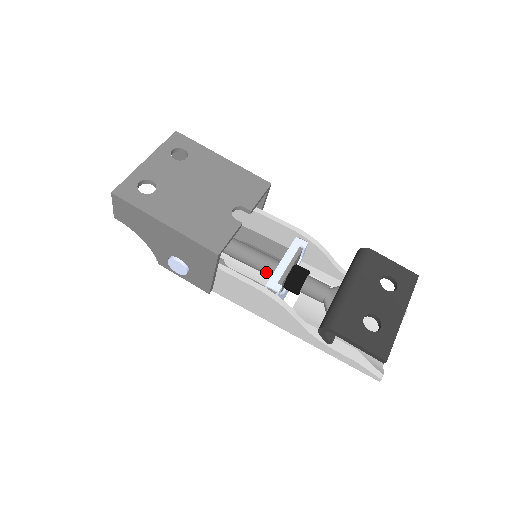
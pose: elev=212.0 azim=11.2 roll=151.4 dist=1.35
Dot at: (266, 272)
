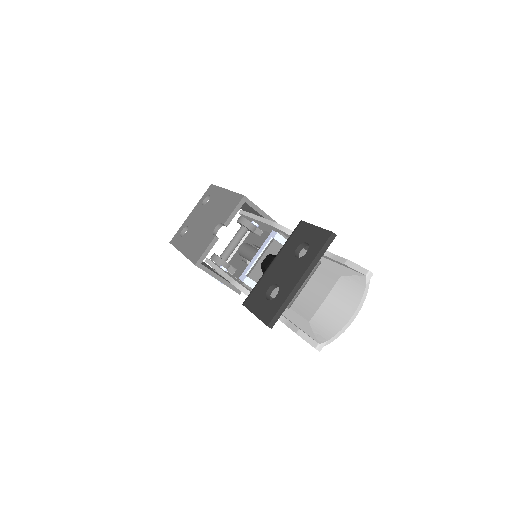
Dot at: occluded
